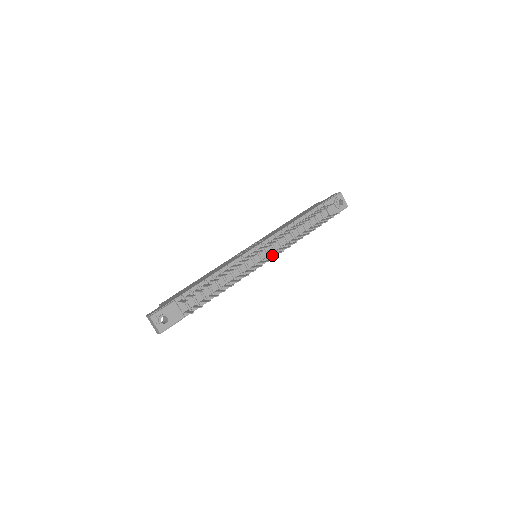
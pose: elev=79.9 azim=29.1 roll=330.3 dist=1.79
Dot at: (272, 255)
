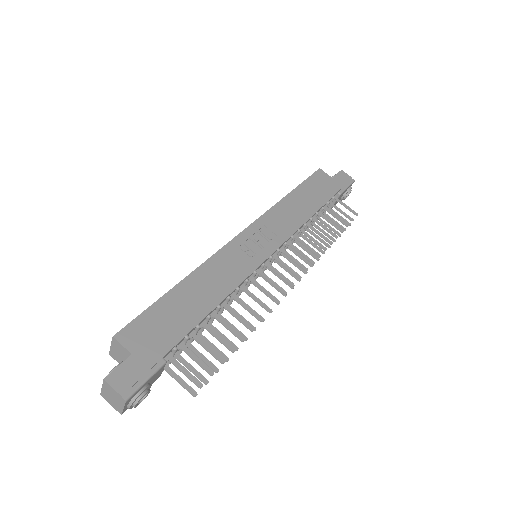
Dot at: occluded
